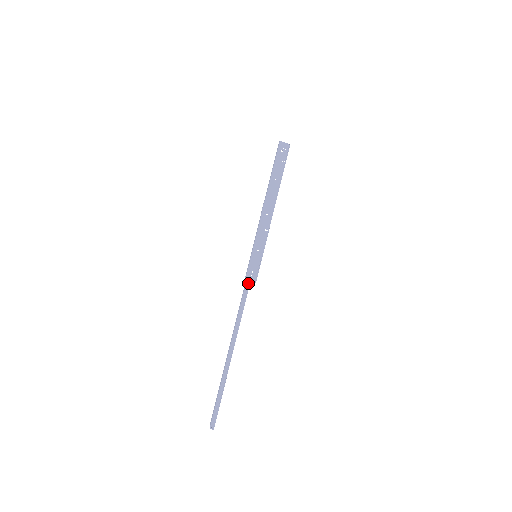
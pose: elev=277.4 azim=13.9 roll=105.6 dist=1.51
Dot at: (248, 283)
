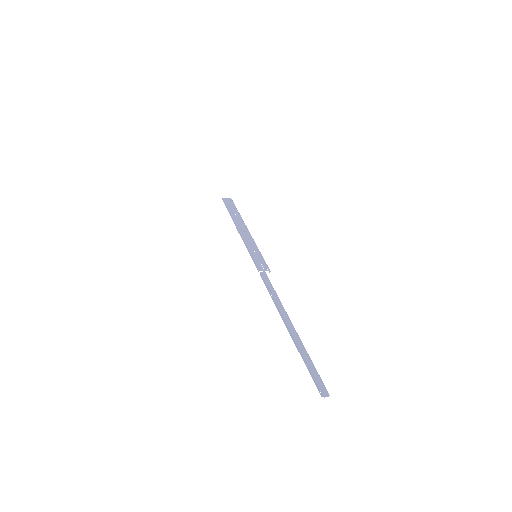
Dot at: (263, 274)
